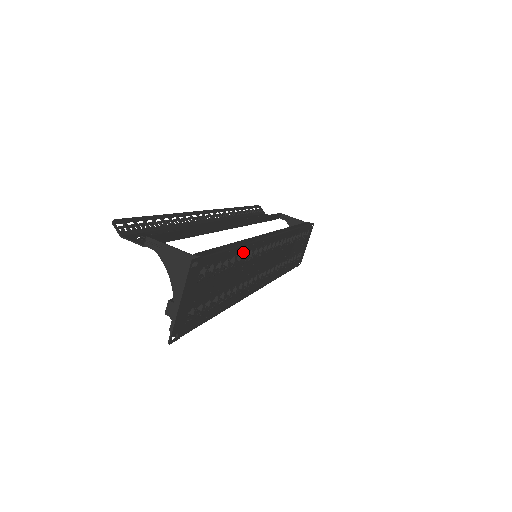
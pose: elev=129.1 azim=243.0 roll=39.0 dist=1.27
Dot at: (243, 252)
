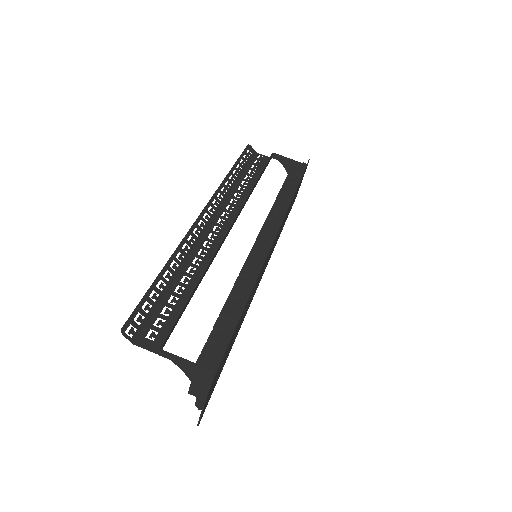
Dot at: occluded
